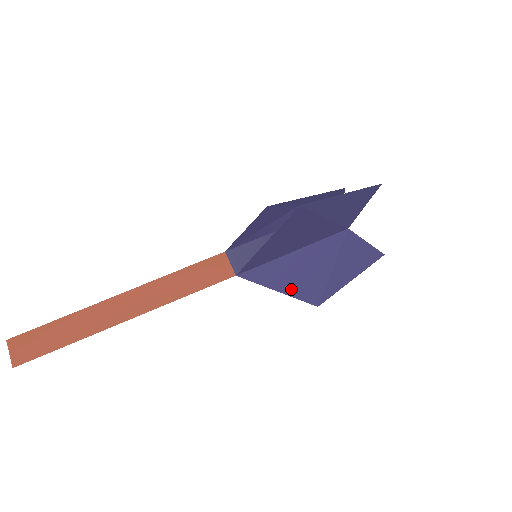
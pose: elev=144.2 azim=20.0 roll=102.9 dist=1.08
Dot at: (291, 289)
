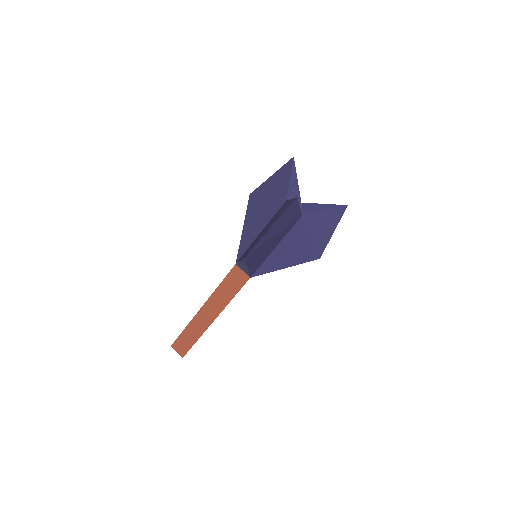
Dot at: (292, 263)
